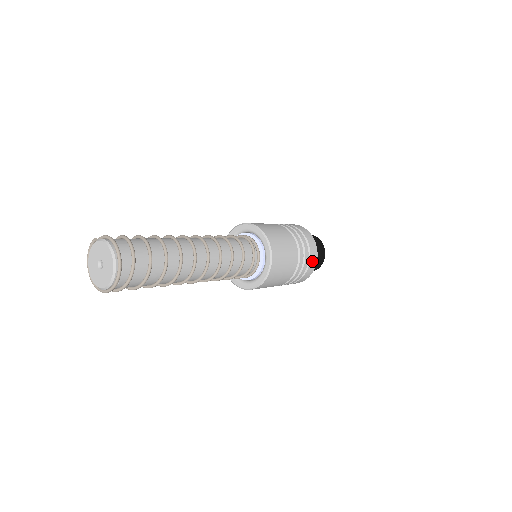
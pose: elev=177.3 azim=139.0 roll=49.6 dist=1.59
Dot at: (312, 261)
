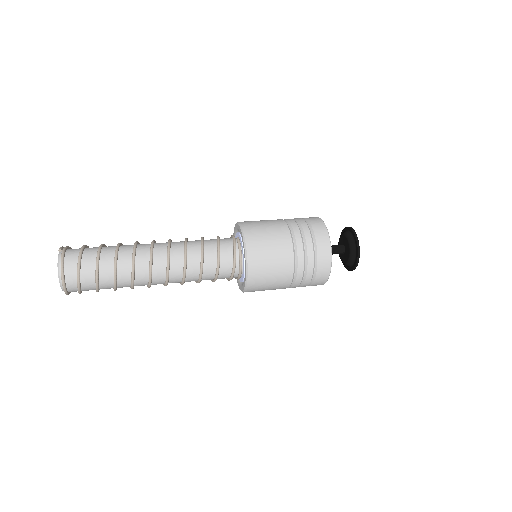
Dot at: (317, 283)
